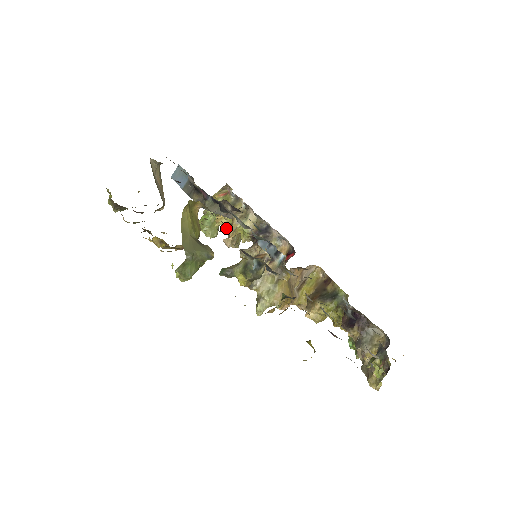
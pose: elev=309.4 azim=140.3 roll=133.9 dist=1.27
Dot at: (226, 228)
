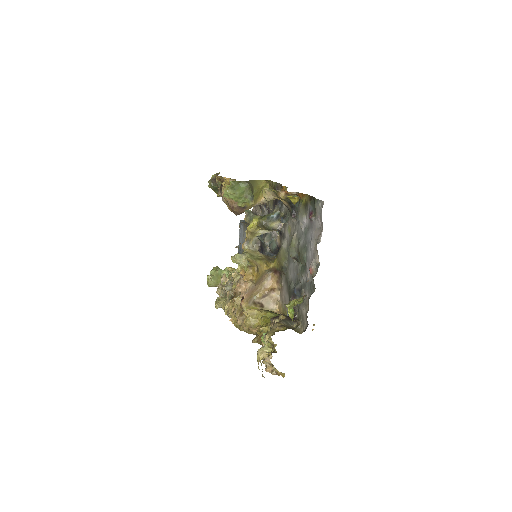
Dot at: (231, 275)
